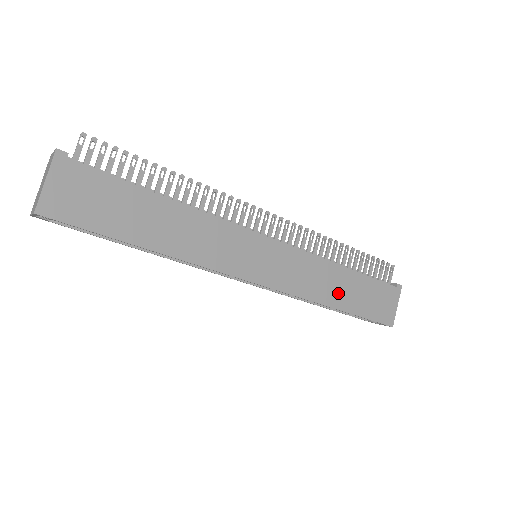
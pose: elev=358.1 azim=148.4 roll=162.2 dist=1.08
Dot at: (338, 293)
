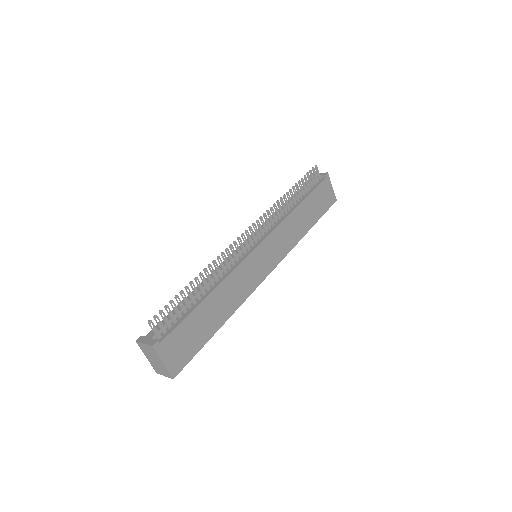
Dot at: (304, 222)
